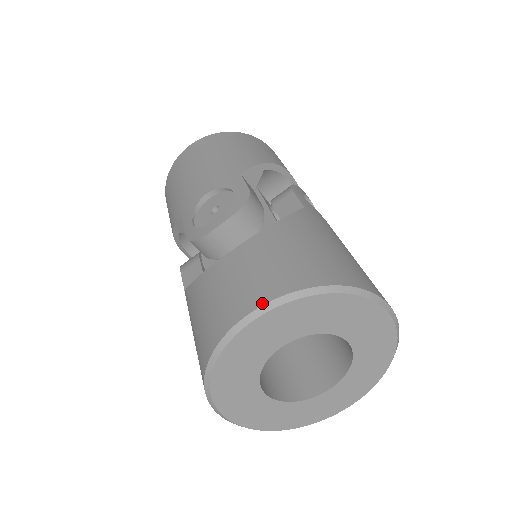
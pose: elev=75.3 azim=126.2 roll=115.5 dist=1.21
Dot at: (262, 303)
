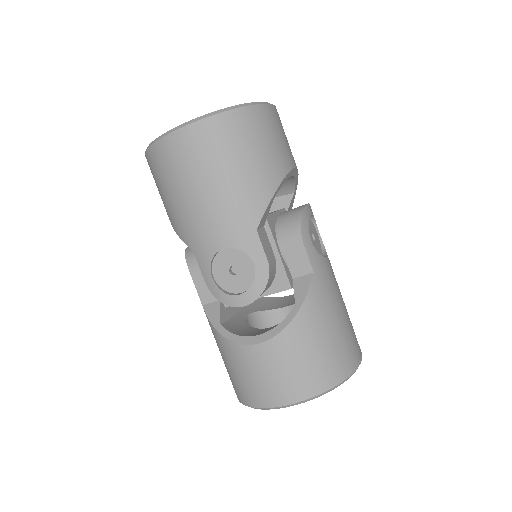
Dot at: (290, 403)
